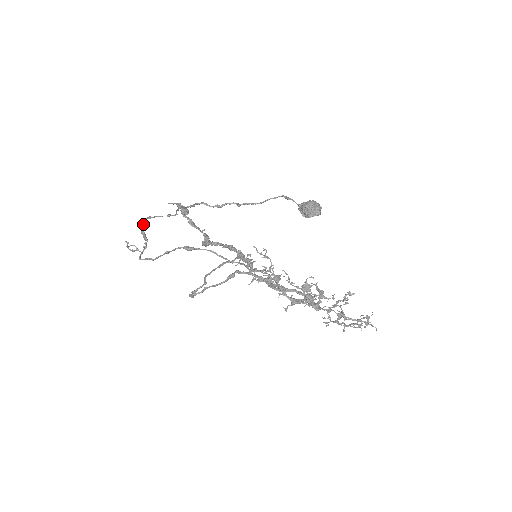
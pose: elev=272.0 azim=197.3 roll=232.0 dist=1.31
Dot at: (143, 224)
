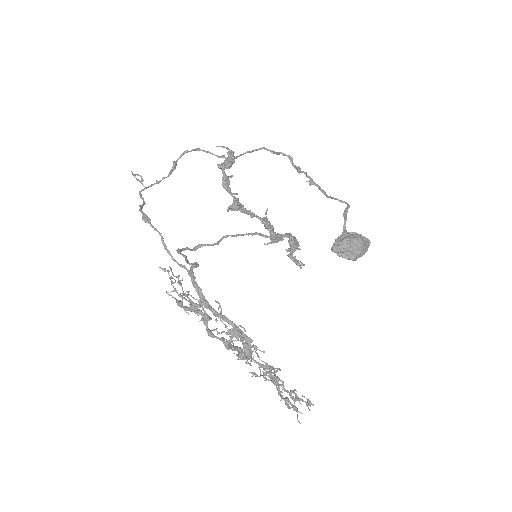
Dot at: (181, 155)
